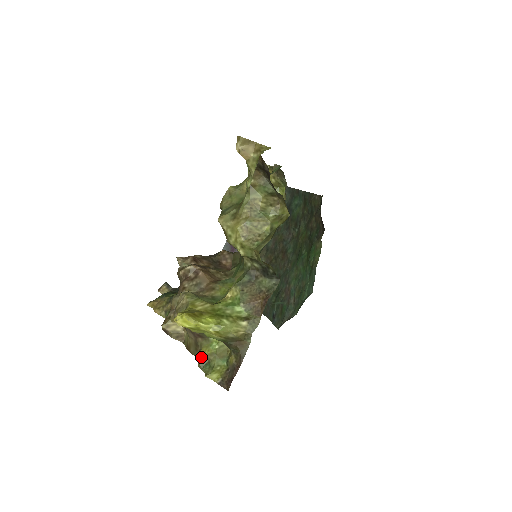
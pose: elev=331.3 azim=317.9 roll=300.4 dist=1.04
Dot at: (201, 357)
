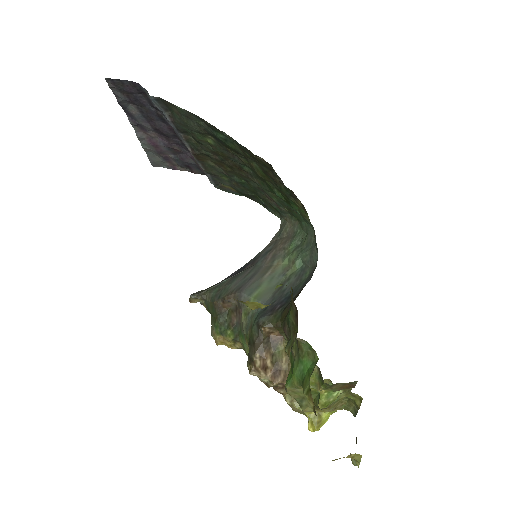
Dot at: occluded
